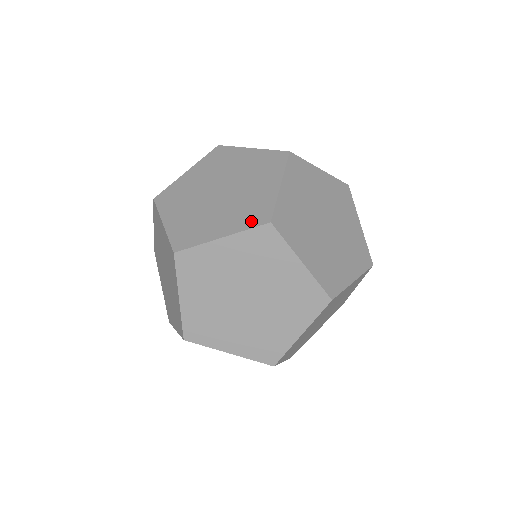
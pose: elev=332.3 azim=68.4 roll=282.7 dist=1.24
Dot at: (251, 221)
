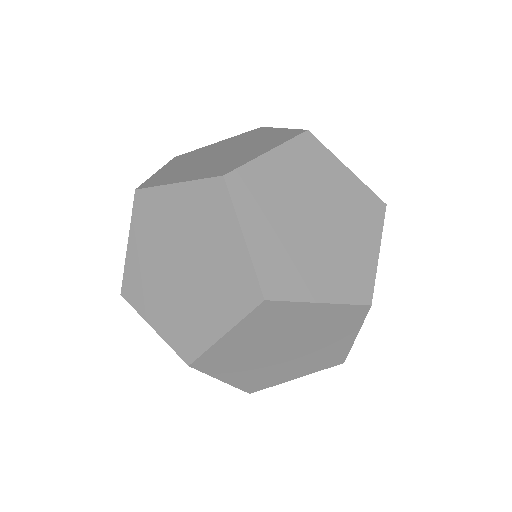
Dot at: (178, 344)
